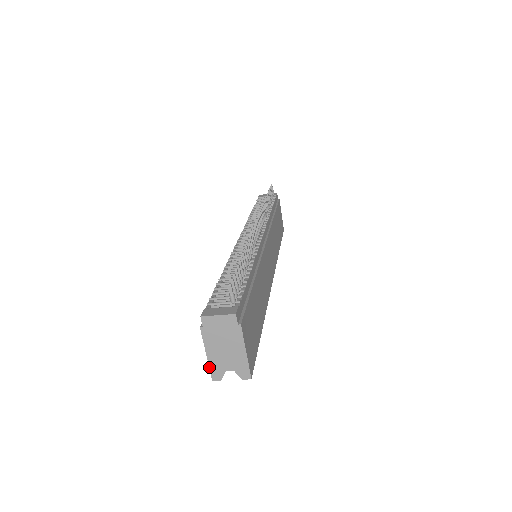
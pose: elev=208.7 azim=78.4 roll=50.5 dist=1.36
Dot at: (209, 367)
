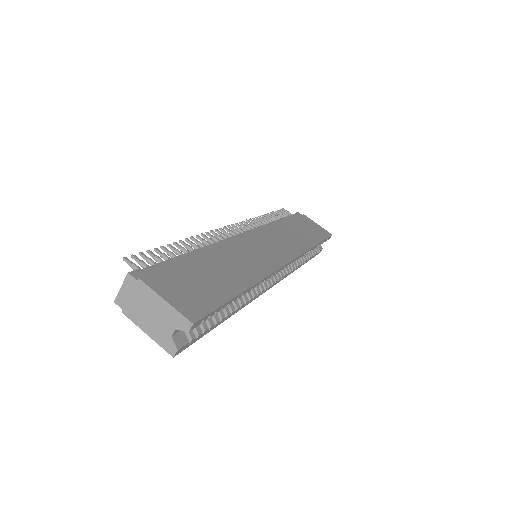
Dot at: (159, 345)
